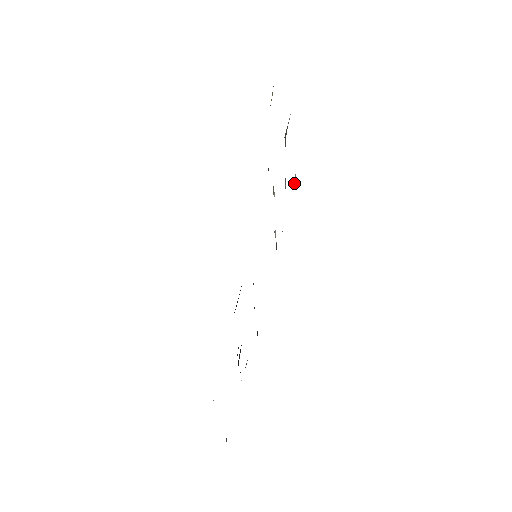
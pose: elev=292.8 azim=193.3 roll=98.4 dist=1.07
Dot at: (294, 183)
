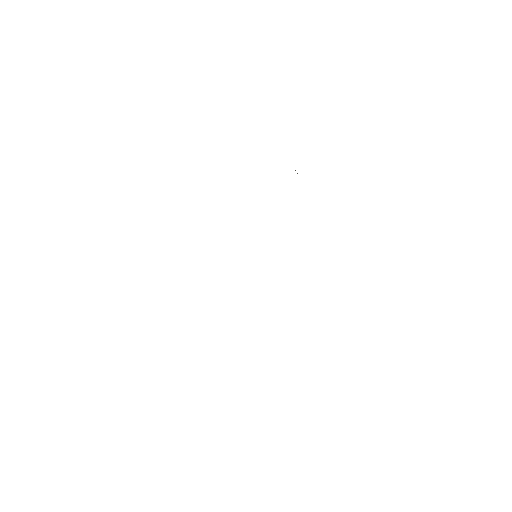
Dot at: occluded
